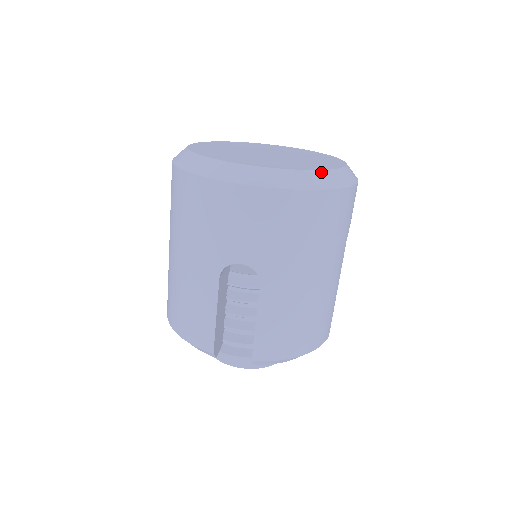
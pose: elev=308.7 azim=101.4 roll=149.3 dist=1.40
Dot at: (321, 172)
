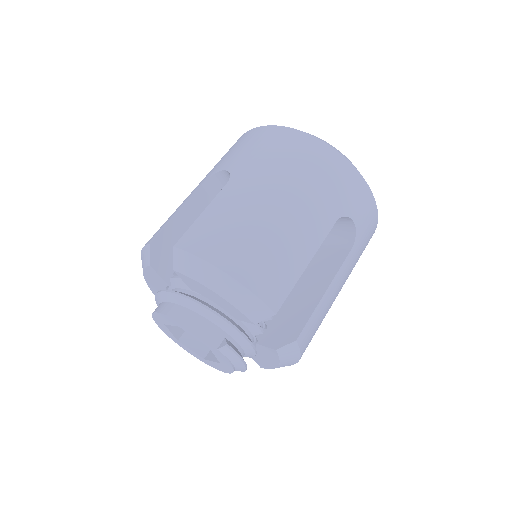
Dot at: (325, 141)
